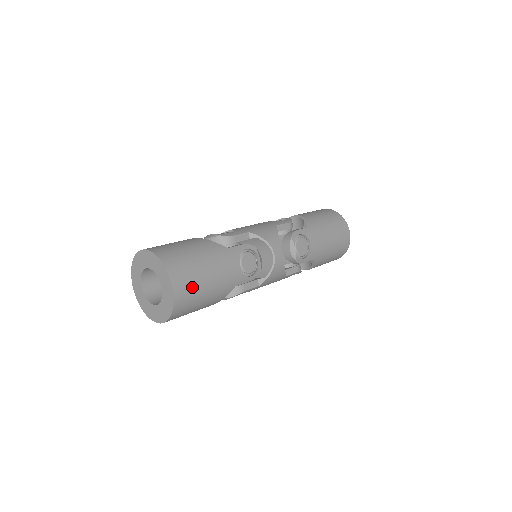
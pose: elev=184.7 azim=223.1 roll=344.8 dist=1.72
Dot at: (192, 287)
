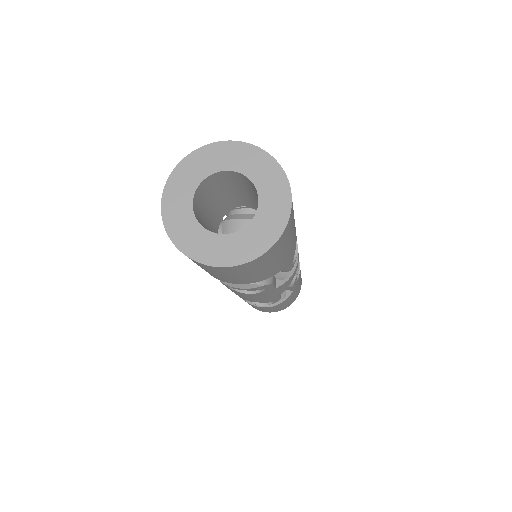
Dot at: (291, 225)
